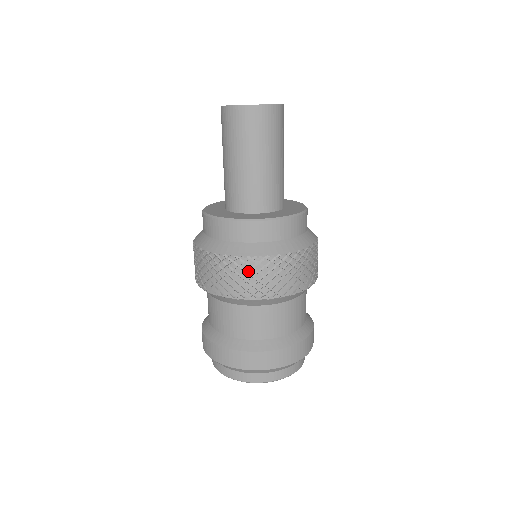
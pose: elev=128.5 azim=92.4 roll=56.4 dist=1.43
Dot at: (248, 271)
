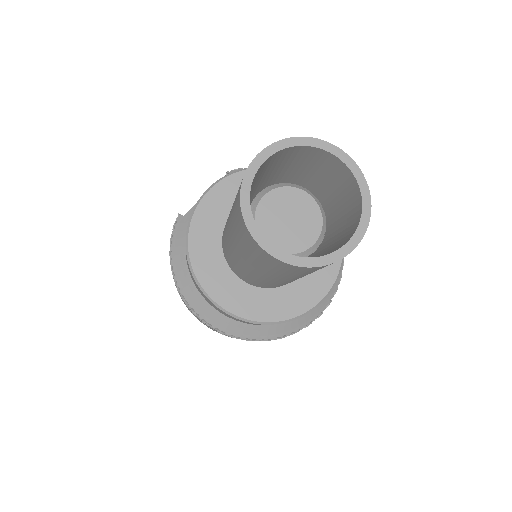
Dot at: occluded
